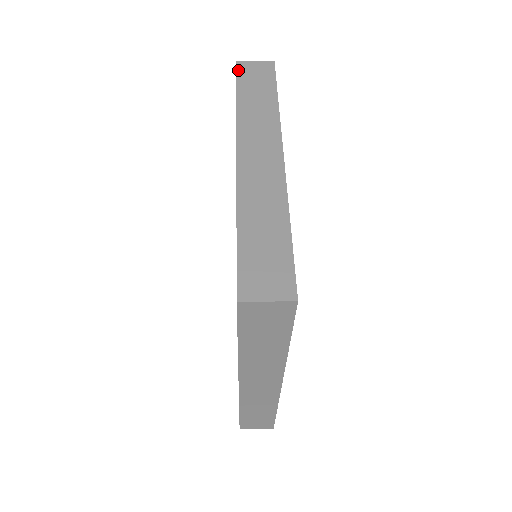
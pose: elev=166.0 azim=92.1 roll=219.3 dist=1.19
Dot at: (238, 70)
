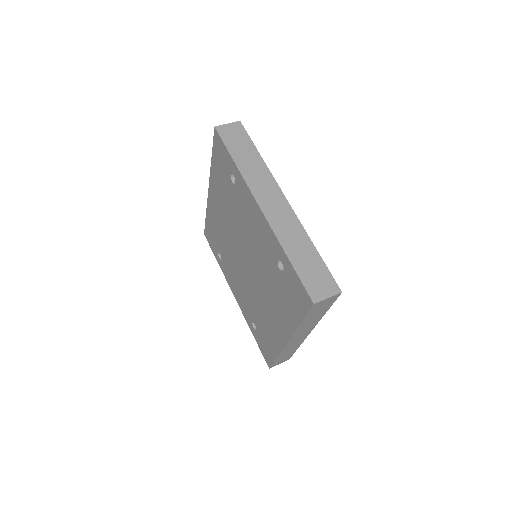
Dot at: (221, 135)
